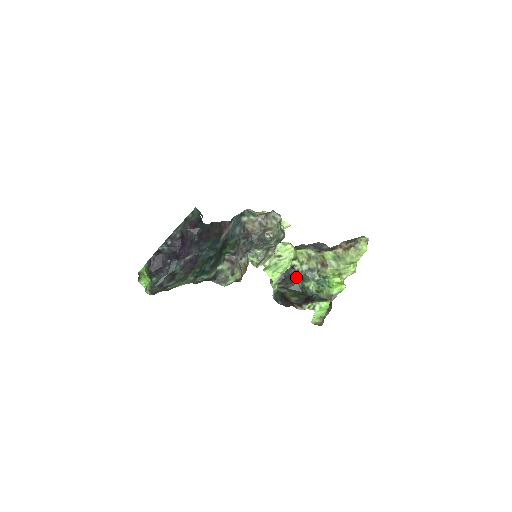
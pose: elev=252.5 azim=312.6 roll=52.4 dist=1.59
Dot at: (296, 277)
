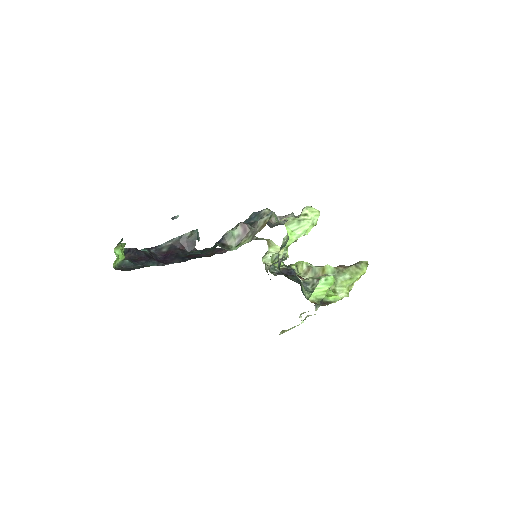
Dot at: occluded
